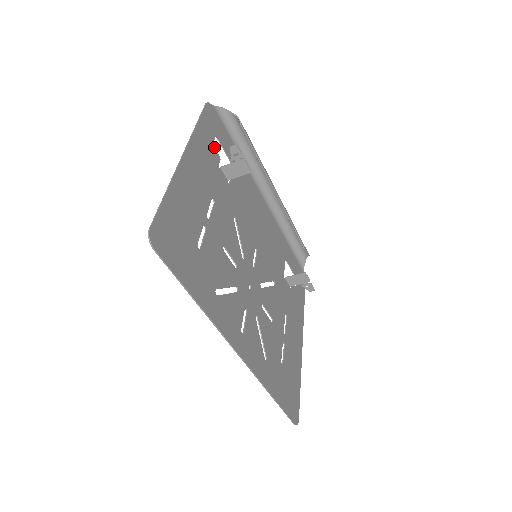
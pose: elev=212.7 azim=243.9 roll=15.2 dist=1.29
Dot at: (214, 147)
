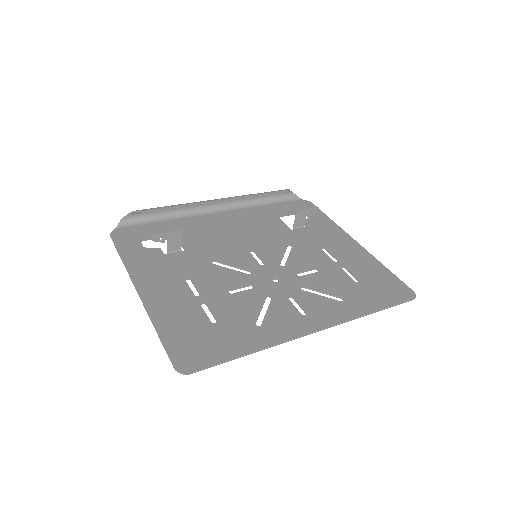
Dot at: (148, 250)
